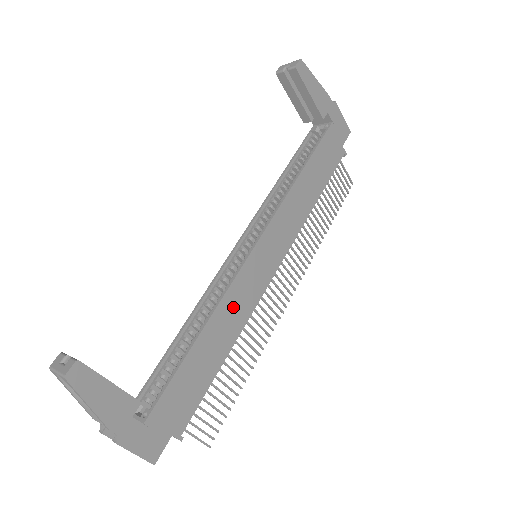
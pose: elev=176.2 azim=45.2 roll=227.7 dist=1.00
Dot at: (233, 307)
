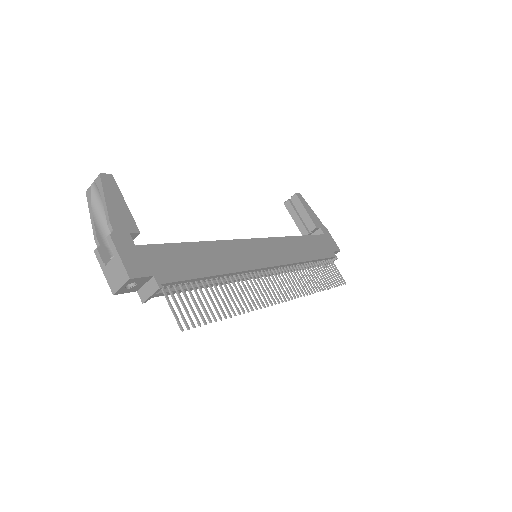
Dot at: (231, 253)
